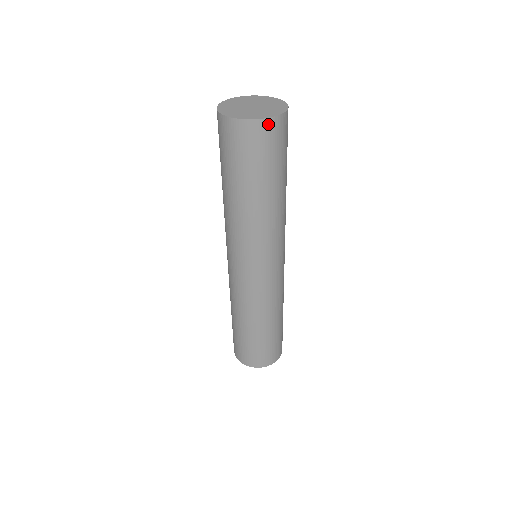
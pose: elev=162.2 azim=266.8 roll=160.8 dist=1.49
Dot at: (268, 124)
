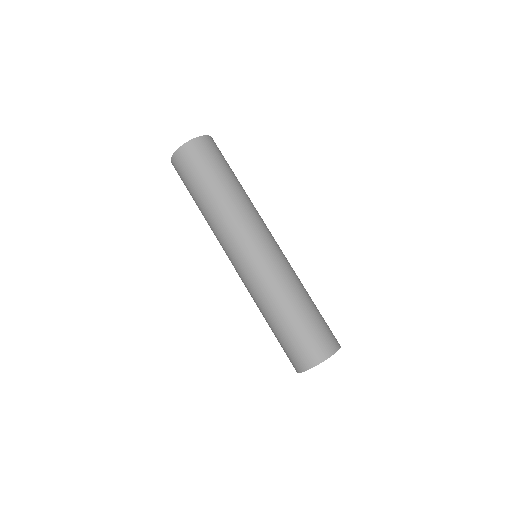
Dot at: (182, 151)
